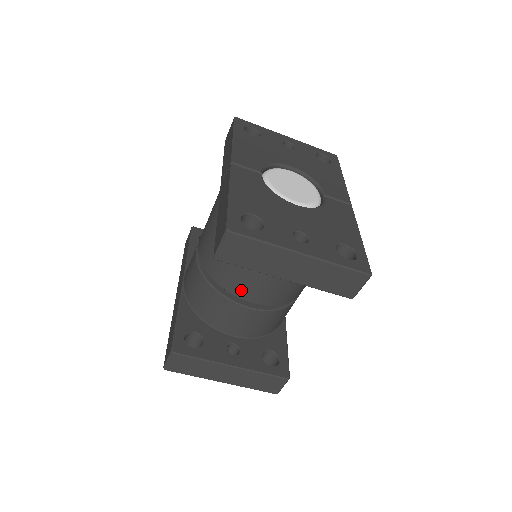
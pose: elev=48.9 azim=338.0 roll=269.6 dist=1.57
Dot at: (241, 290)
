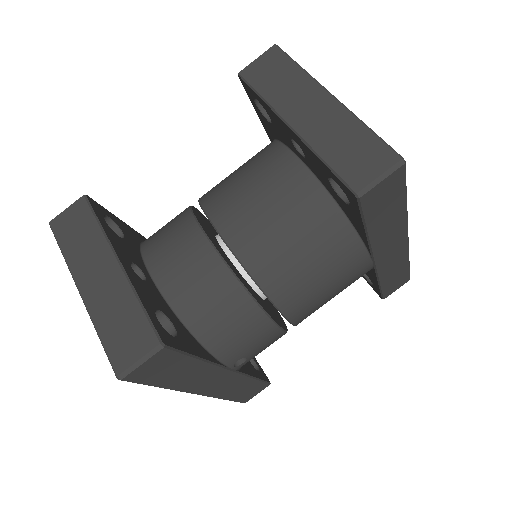
Dot at: (219, 205)
